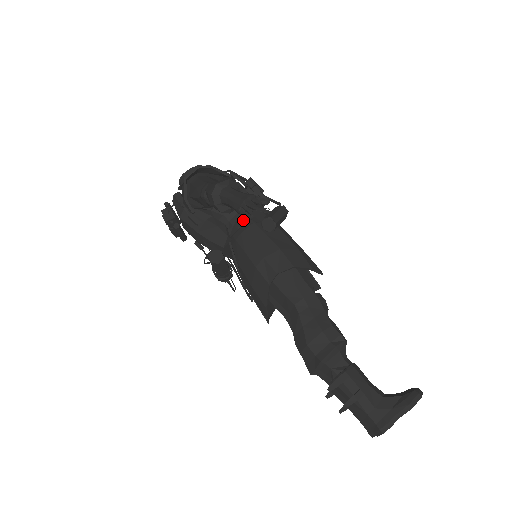
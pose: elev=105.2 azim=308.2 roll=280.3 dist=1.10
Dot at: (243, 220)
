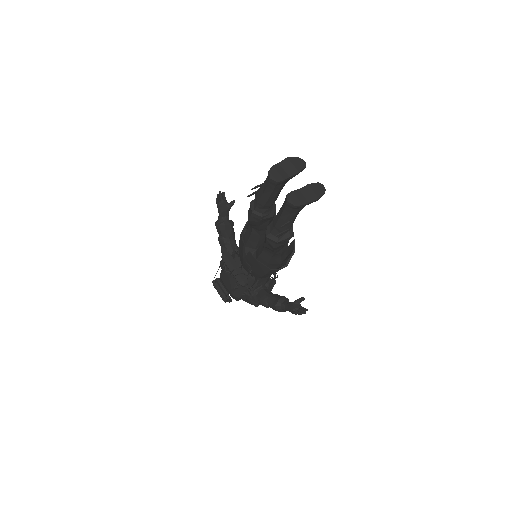
Dot at: occluded
